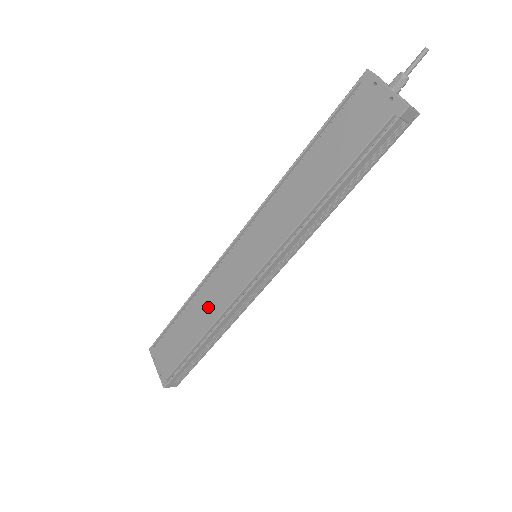
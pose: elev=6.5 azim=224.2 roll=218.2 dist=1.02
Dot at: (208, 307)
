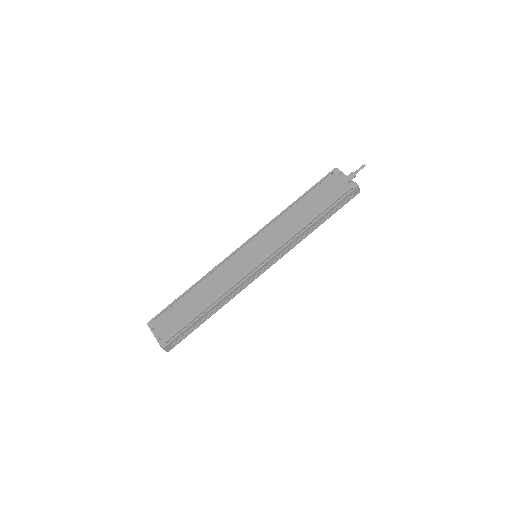
Dot at: (216, 286)
